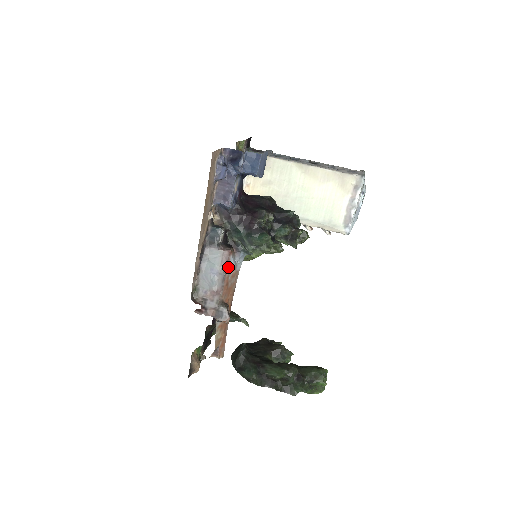
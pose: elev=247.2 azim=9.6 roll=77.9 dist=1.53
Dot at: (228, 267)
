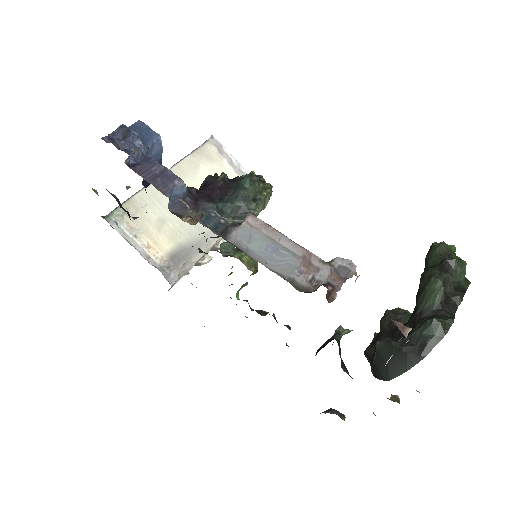
Dot at: (272, 229)
